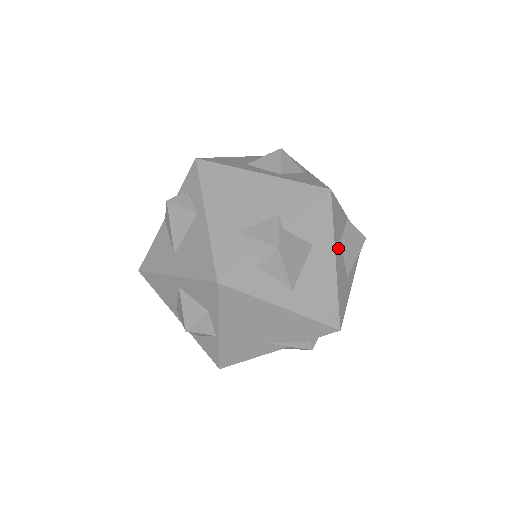
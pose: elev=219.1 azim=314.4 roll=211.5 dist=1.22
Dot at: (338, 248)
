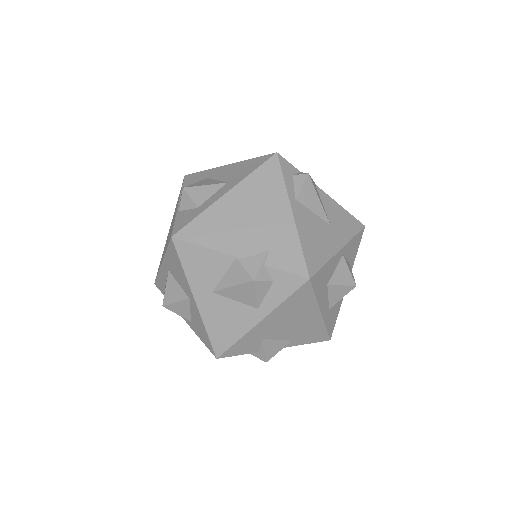
Dot at: occluded
